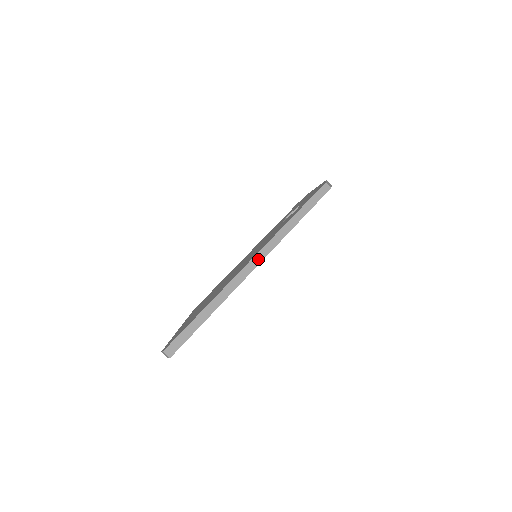
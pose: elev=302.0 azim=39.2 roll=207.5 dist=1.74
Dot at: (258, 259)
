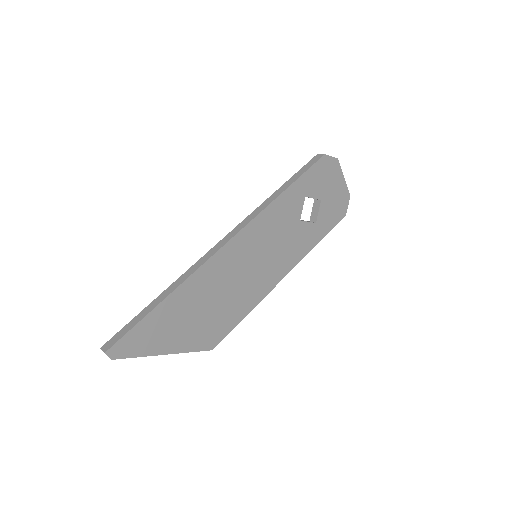
Dot at: (227, 239)
